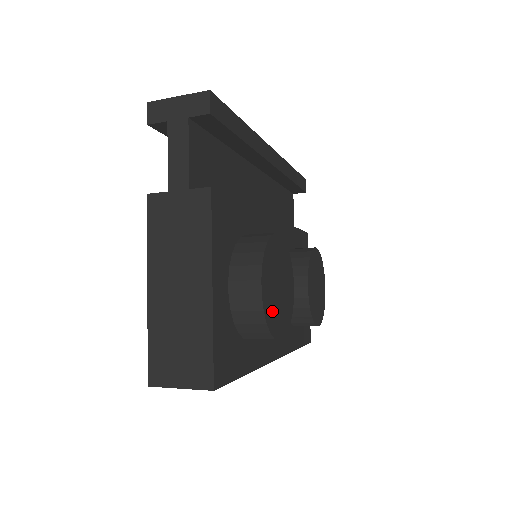
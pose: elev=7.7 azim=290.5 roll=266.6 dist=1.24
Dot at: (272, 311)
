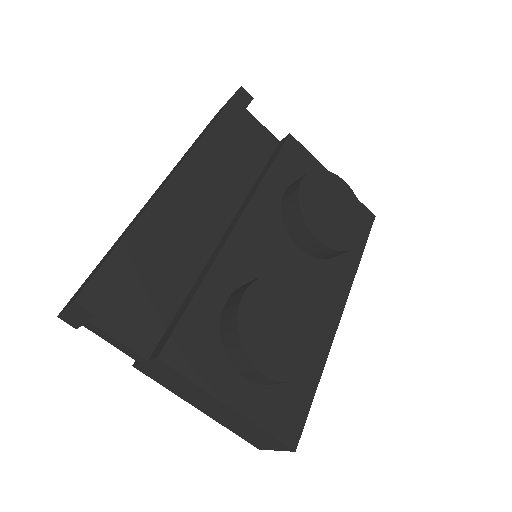
Dot at: (292, 360)
